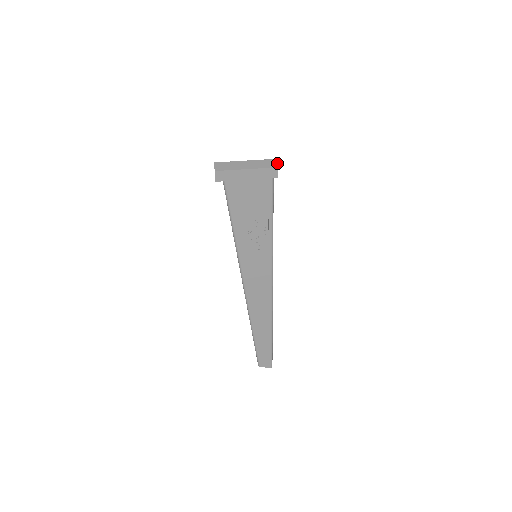
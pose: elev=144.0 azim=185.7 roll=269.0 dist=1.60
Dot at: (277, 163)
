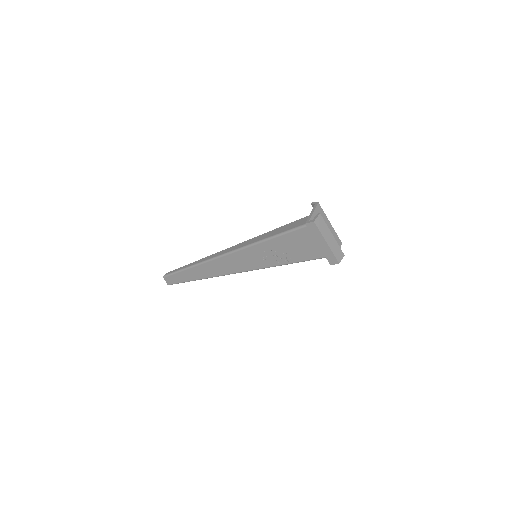
Dot at: occluded
